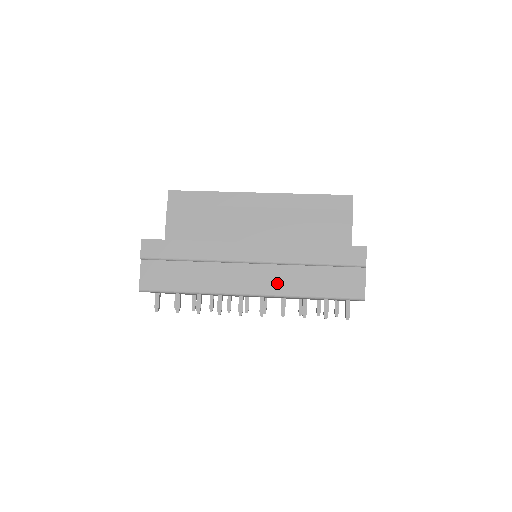
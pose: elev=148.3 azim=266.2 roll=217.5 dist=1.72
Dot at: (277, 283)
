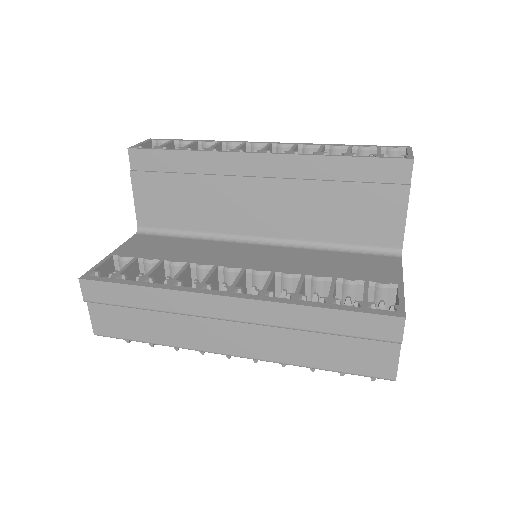
Dot at: (267, 347)
